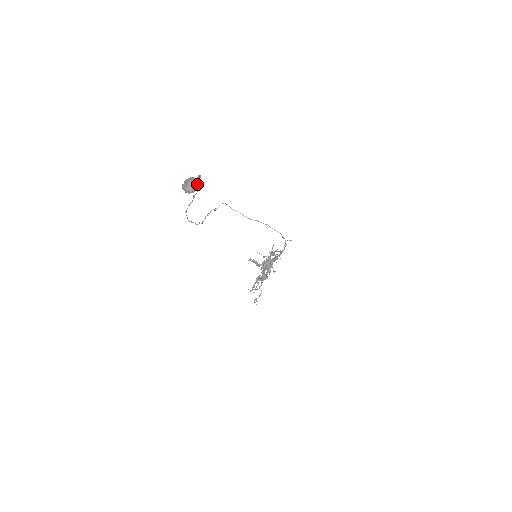
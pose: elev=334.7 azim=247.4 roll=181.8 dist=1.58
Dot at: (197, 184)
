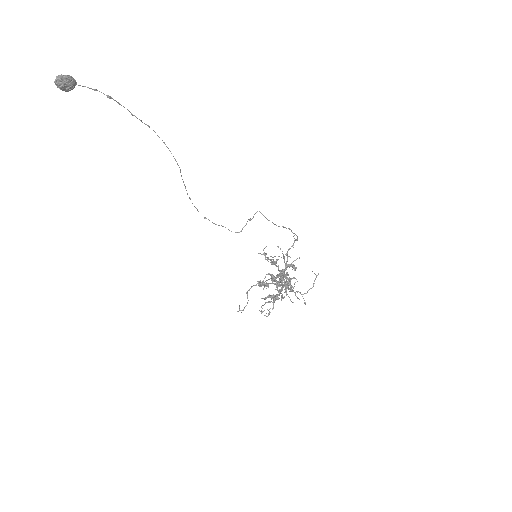
Dot at: (67, 79)
